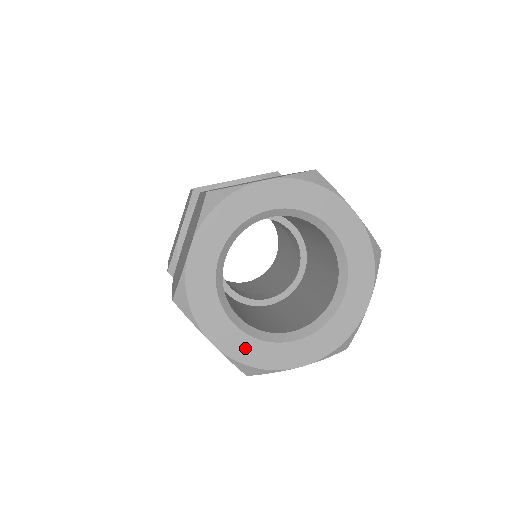
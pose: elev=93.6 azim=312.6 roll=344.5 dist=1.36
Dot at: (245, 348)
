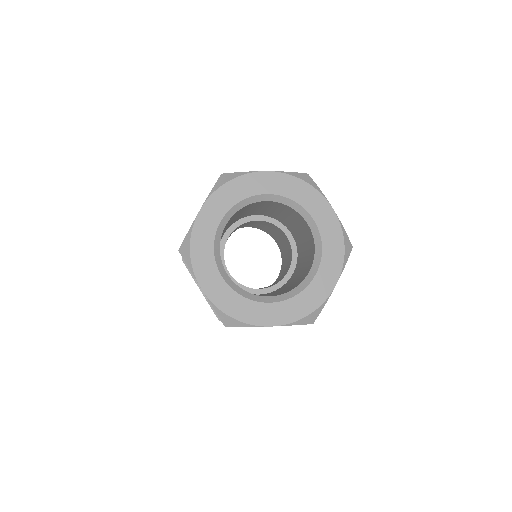
Dot at: (292, 309)
